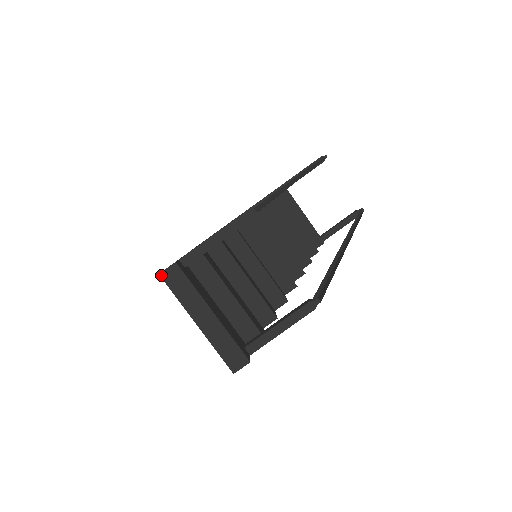
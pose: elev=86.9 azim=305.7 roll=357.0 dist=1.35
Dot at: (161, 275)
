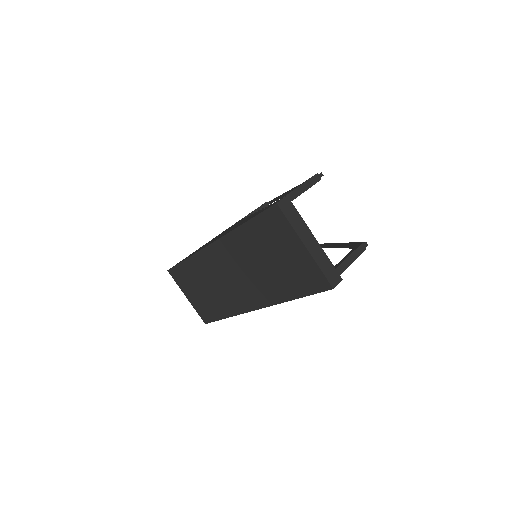
Dot at: (278, 204)
